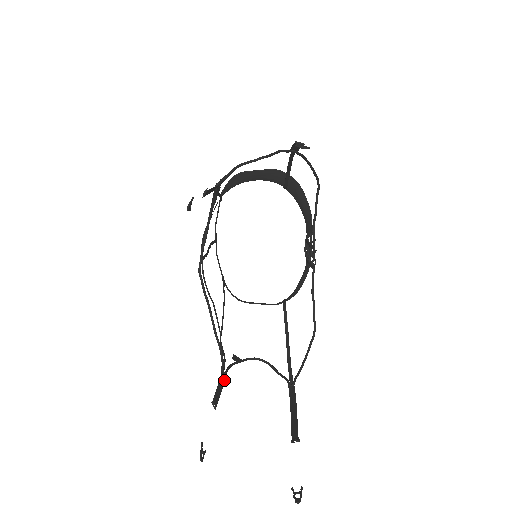
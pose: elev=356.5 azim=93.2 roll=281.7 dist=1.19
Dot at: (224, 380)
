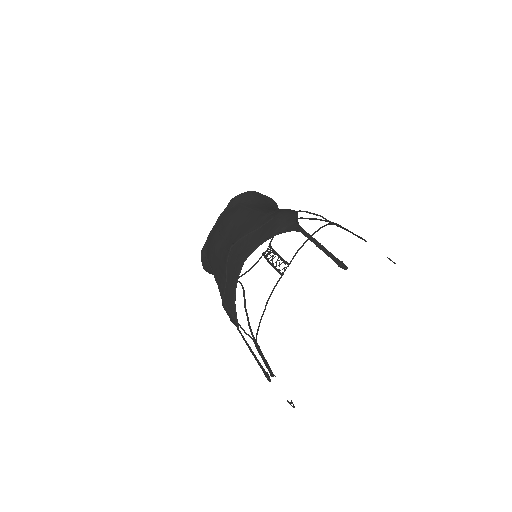
Dot at: occluded
